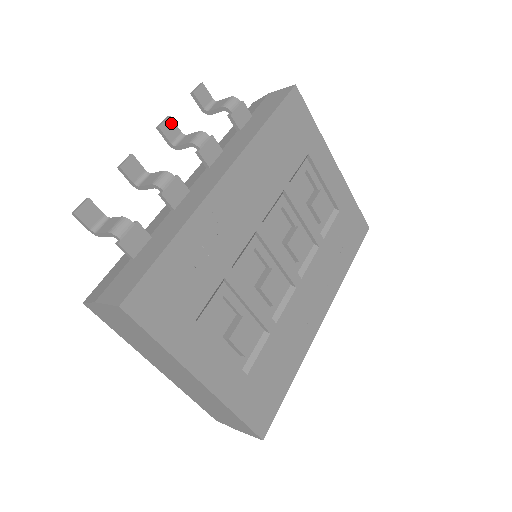
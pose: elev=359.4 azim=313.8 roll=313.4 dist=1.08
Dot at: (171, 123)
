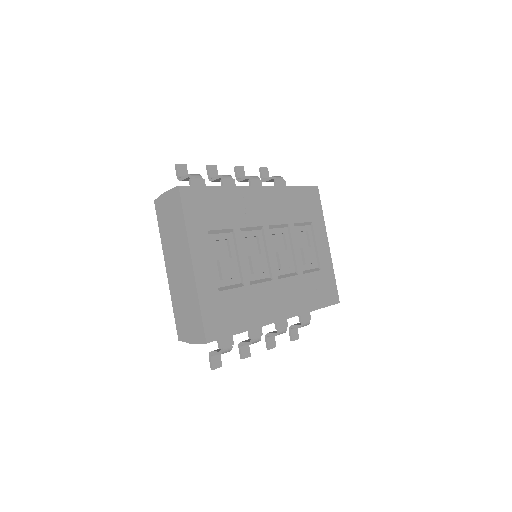
Dot at: (242, 170)
